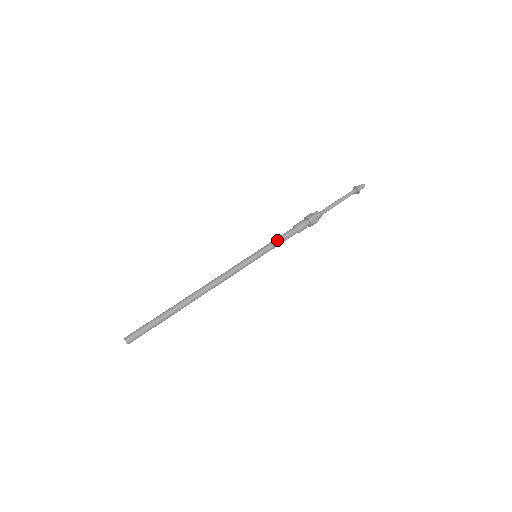
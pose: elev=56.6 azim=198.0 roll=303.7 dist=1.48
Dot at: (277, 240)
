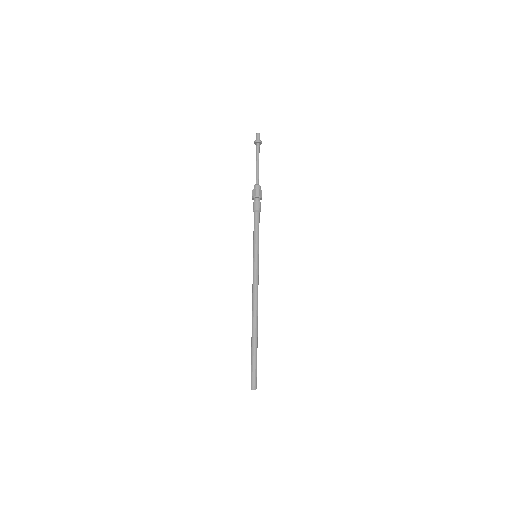
Dot at: (256, 232)
